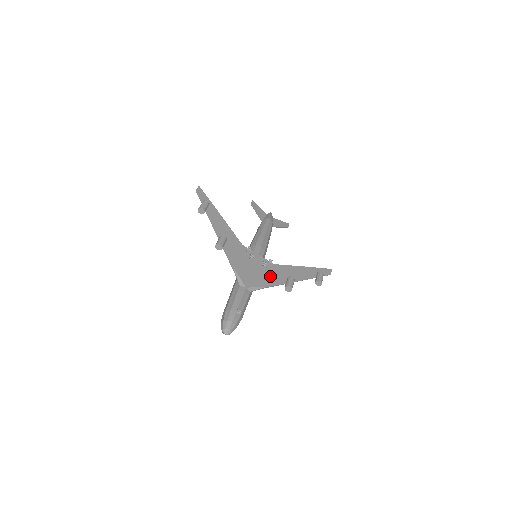
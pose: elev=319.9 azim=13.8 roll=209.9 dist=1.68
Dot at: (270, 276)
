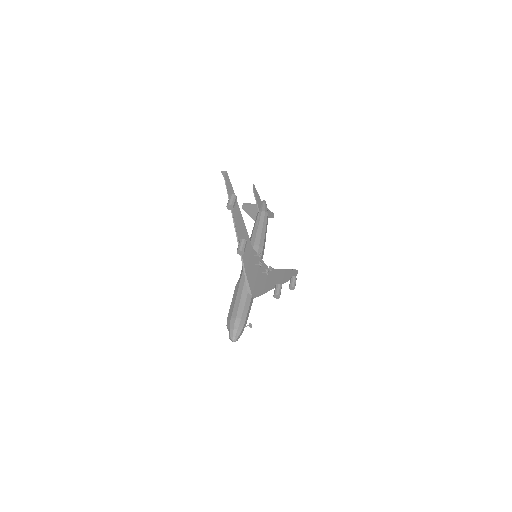
Dot at: (266, 282)
